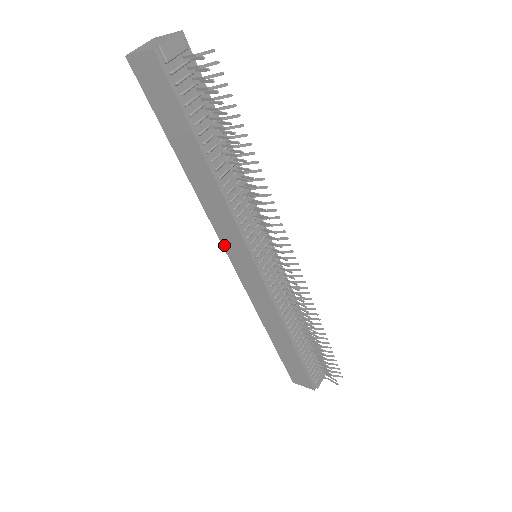
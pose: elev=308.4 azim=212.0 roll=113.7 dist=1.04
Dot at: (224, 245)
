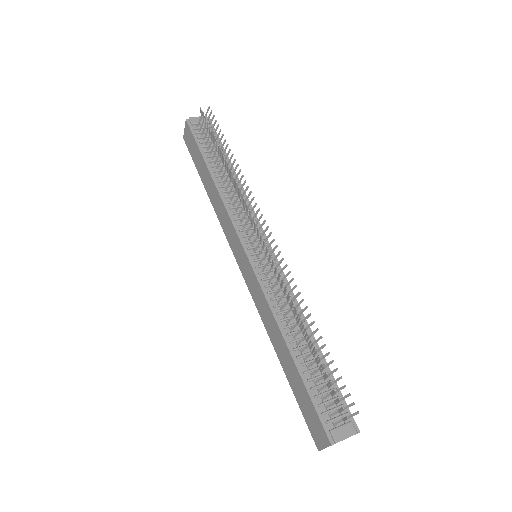
Dot at: (232, 248)
